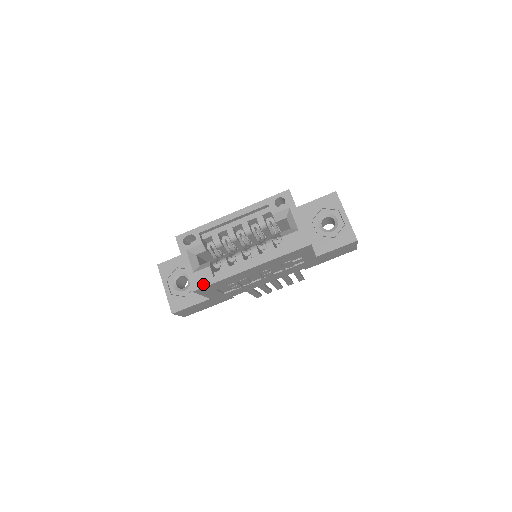
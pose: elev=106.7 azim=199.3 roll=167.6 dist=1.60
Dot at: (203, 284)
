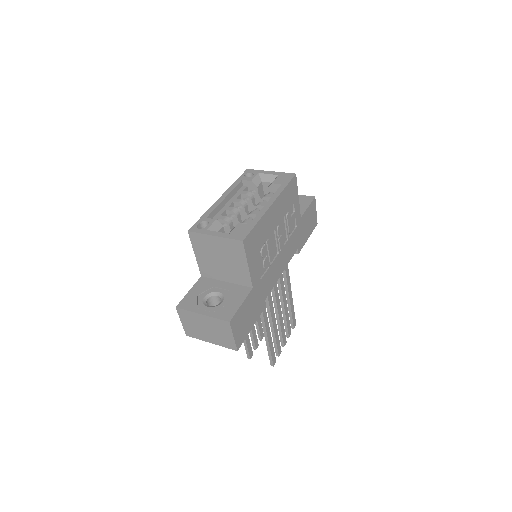
Dot at: (246, 232)
